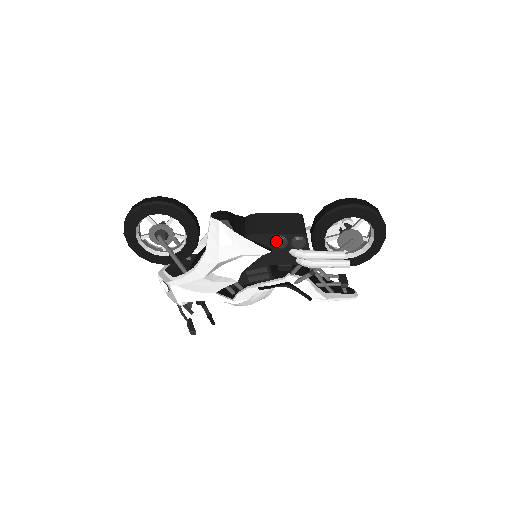
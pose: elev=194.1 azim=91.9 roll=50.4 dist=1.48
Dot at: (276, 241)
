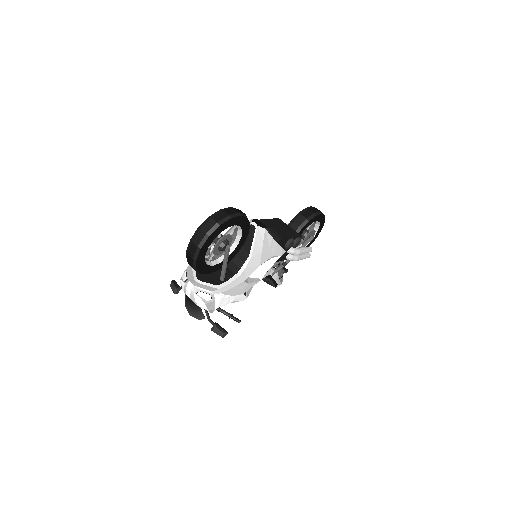
Dot at: (291, 243)
